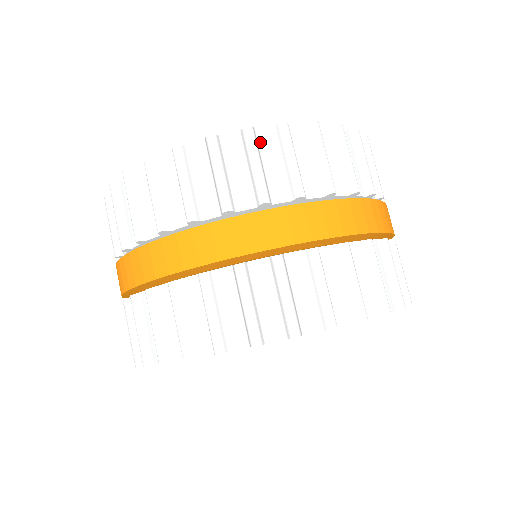
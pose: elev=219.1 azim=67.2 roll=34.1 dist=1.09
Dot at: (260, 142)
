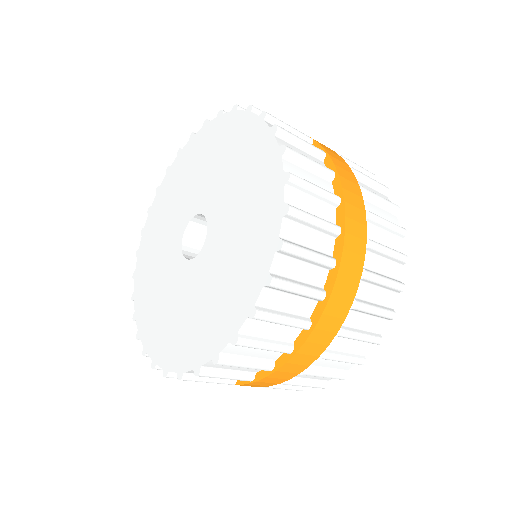
Dot at: (231, 353)
